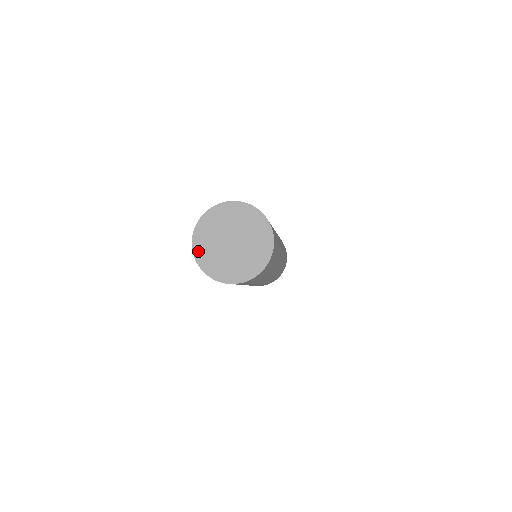
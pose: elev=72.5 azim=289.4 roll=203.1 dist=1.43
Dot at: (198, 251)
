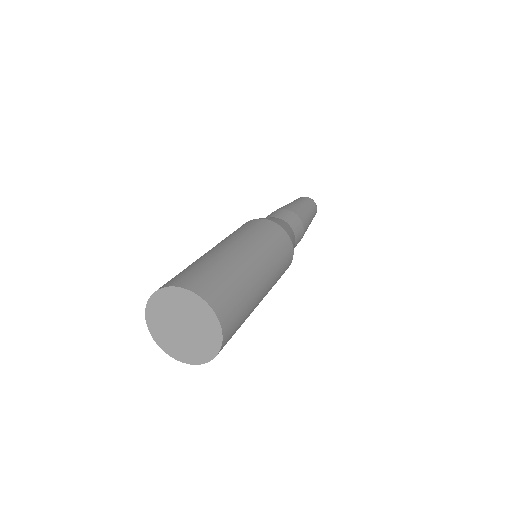
Dot at: (154, 332)
